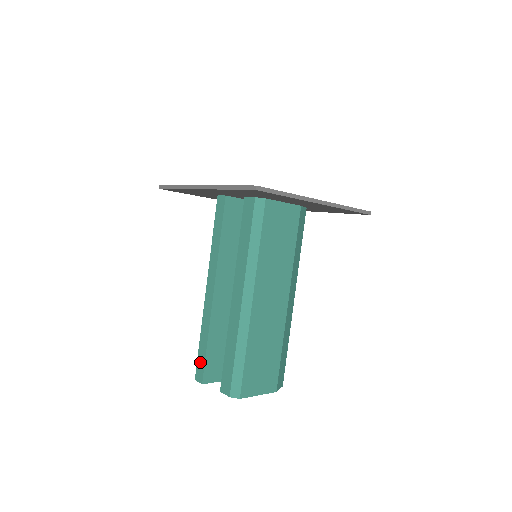
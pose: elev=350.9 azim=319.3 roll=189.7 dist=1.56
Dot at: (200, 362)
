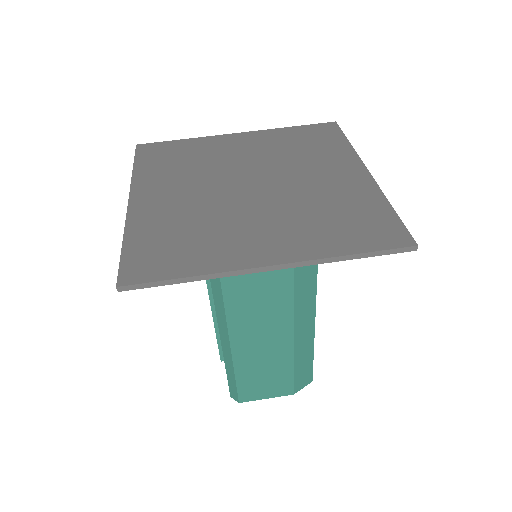
Dot at: occluded
